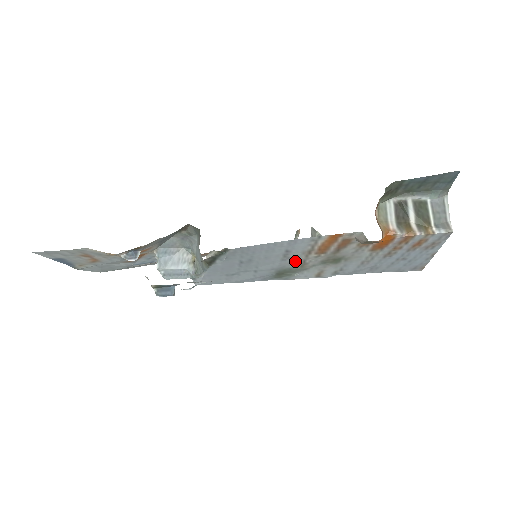
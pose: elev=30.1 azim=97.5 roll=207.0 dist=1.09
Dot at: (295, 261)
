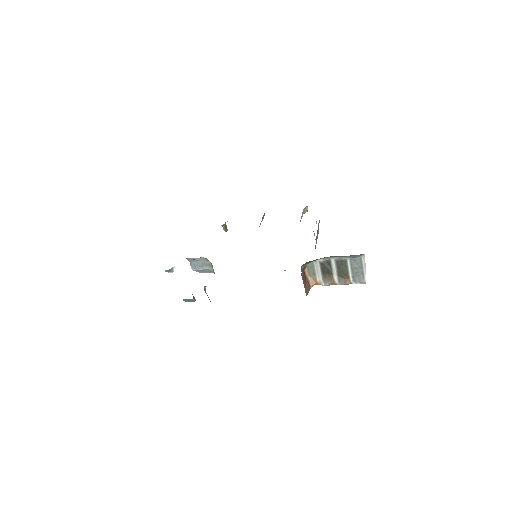
Dot at: occluded
